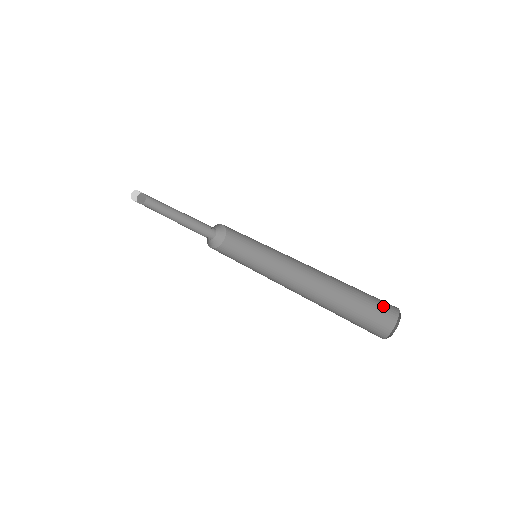
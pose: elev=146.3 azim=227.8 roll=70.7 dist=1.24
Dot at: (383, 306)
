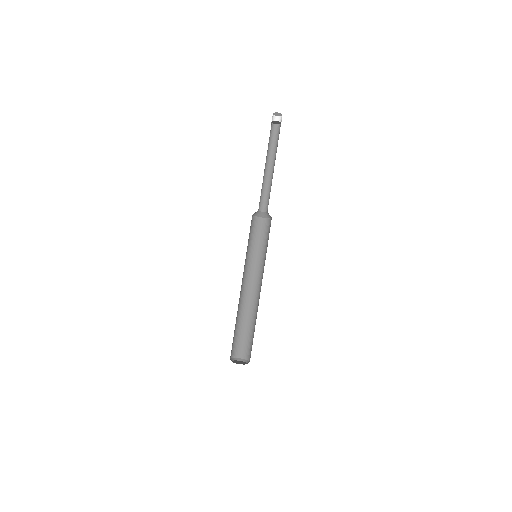
Dot at: occluded
